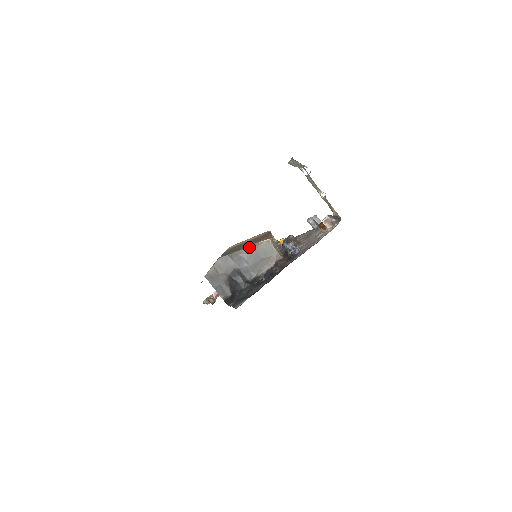
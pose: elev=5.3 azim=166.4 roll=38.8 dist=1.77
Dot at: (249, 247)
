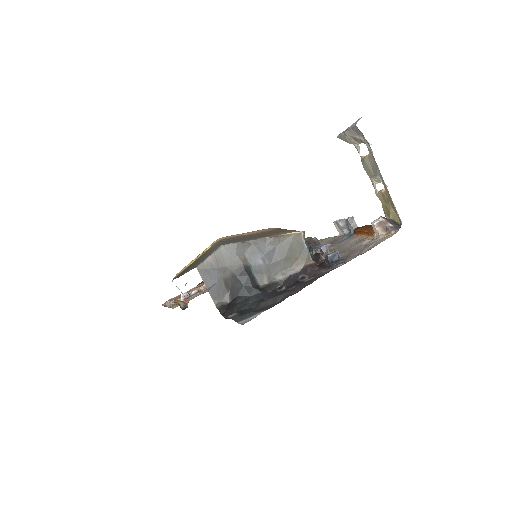
Dot at: (270, 237)
